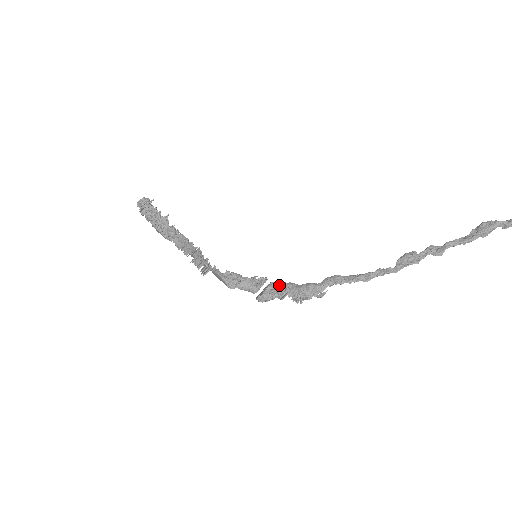
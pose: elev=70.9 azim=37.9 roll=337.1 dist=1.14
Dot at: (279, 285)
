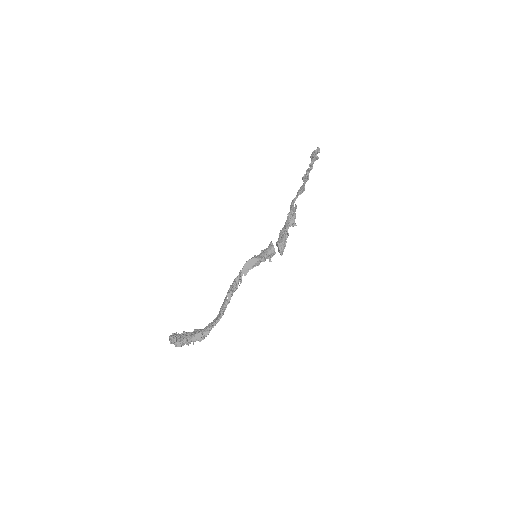
Dot at: (279, 237)
